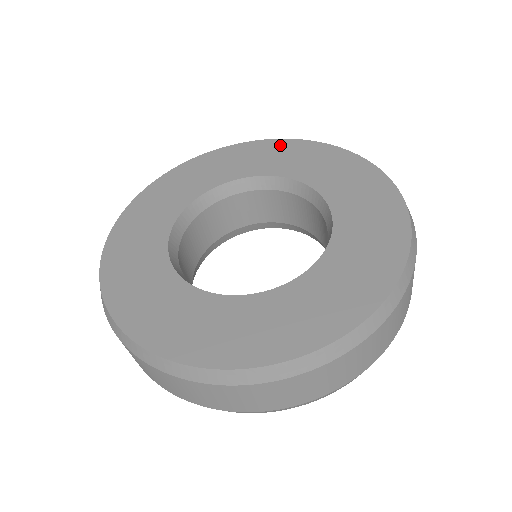
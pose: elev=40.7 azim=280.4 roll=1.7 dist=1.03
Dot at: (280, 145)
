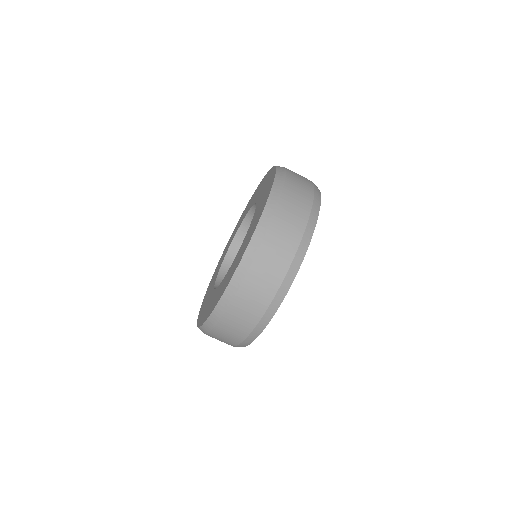
Dot at: occluded
